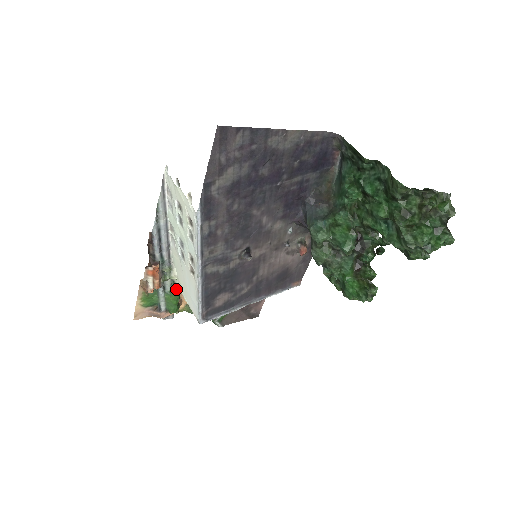
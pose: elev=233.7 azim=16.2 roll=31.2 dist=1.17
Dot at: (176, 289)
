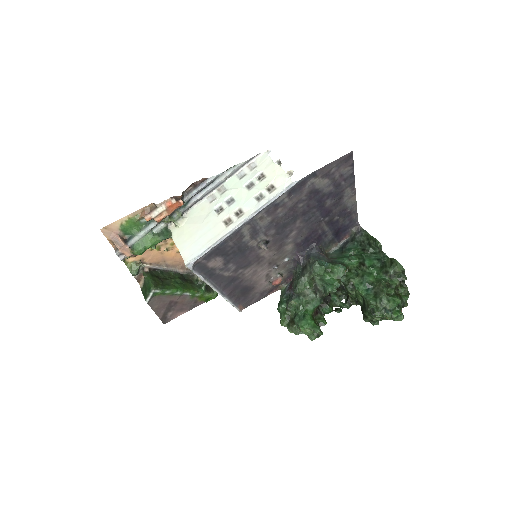
Dot at: (169, 234)
